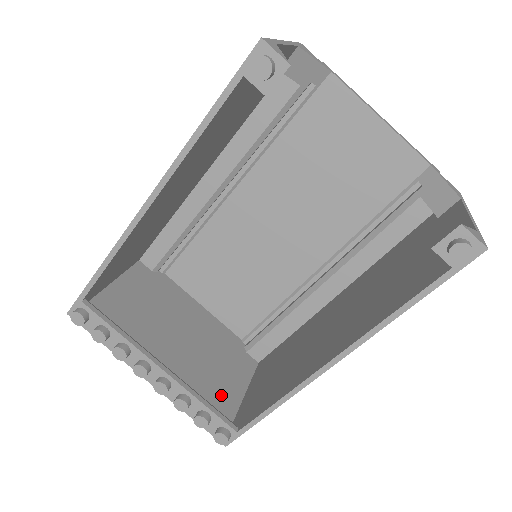
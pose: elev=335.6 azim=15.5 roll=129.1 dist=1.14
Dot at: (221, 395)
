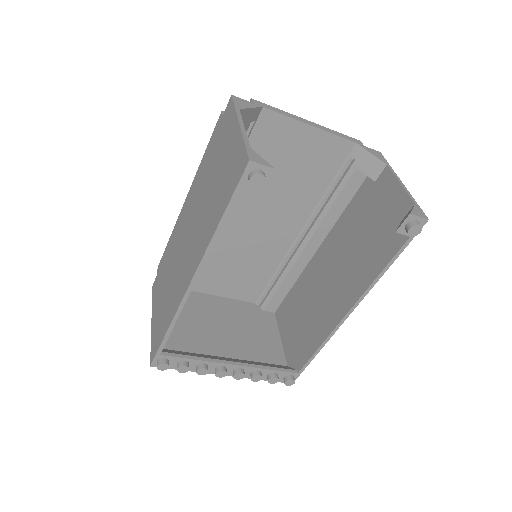
Dot at: (270, 353)
